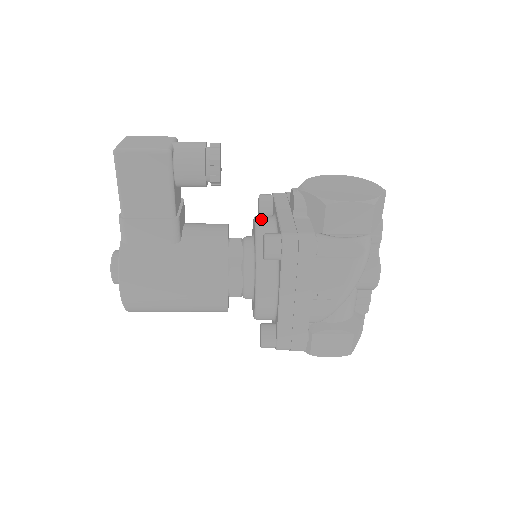
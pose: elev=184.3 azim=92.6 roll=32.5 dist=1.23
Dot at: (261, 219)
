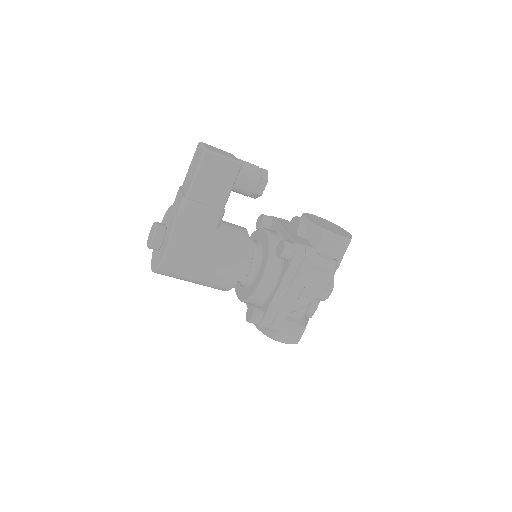
Dot at: (270, 230)
